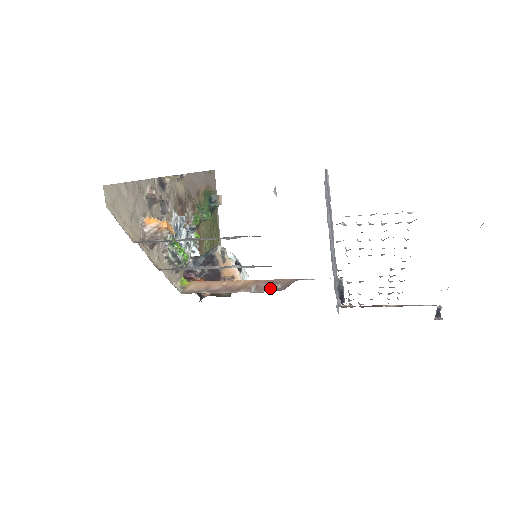
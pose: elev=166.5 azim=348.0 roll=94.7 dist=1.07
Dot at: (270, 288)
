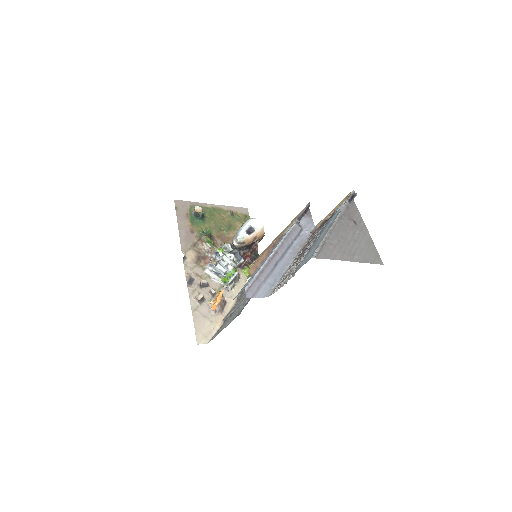
Dot at: occluded
